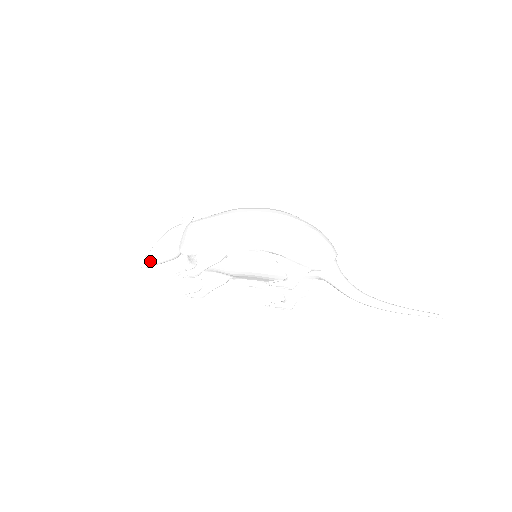
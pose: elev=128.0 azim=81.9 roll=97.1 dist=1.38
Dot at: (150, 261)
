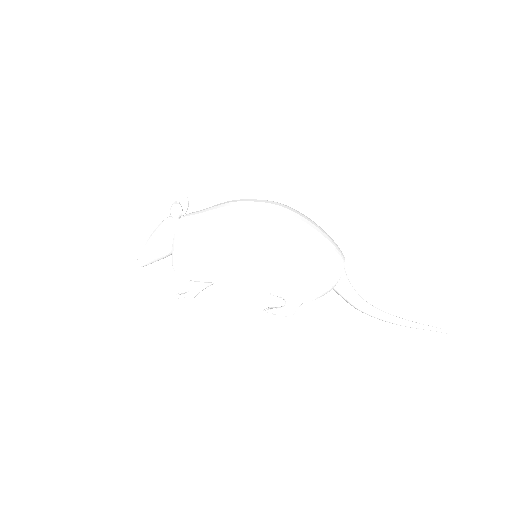
Dot at: (146, 263)
